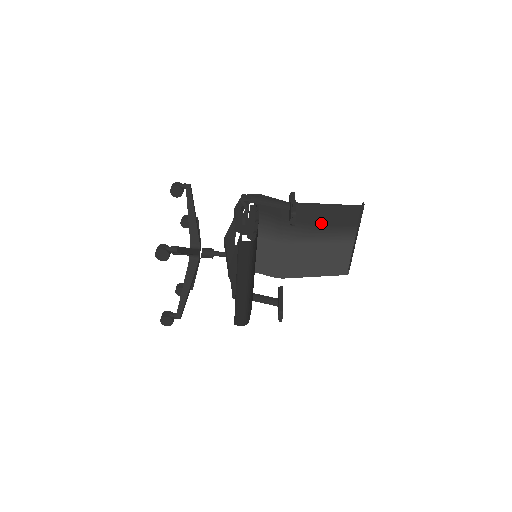
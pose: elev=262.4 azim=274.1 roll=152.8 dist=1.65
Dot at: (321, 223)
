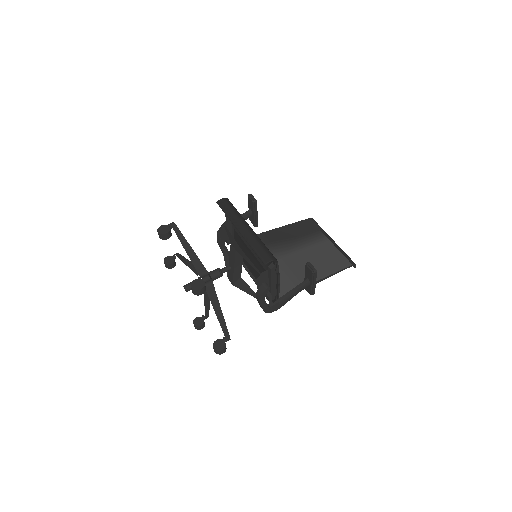
Dot at: (293, 237)
